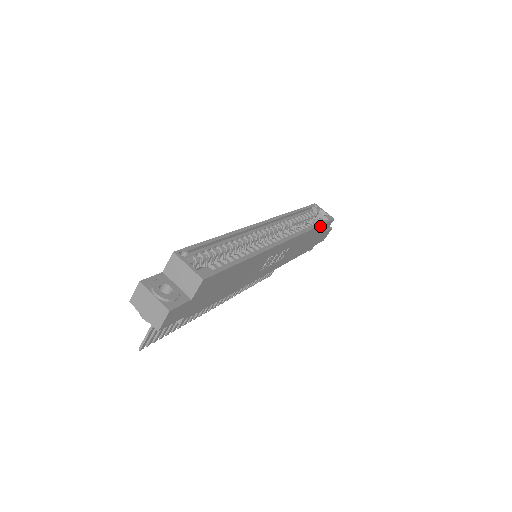
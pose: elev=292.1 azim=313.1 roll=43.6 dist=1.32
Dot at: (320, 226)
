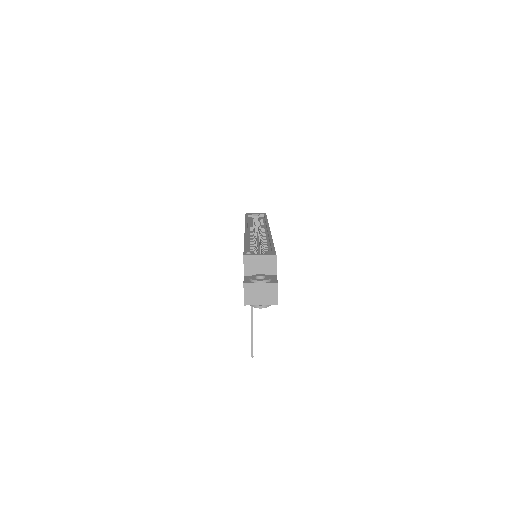
Dot at: occluded
